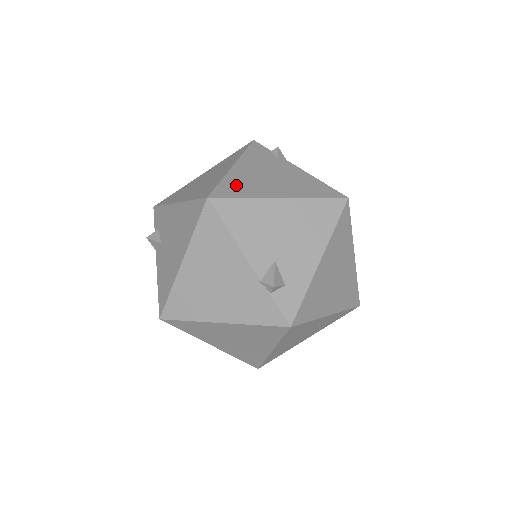
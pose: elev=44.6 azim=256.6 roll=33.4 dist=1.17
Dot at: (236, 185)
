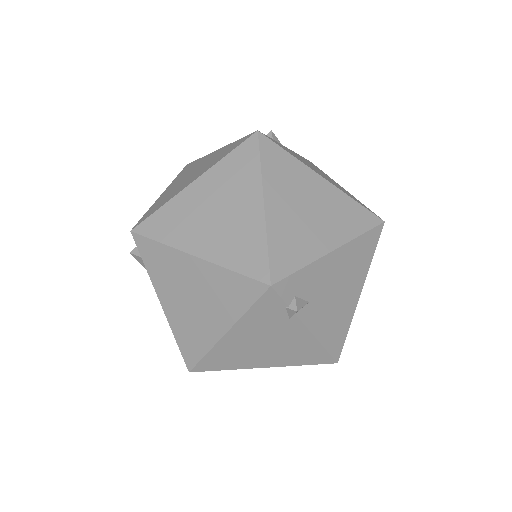
Dot at: (221, 359)
